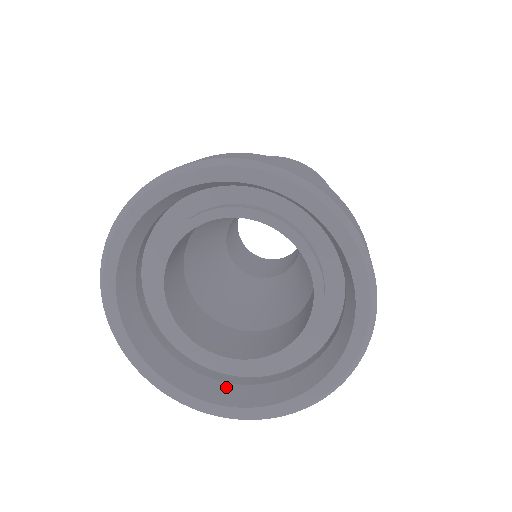
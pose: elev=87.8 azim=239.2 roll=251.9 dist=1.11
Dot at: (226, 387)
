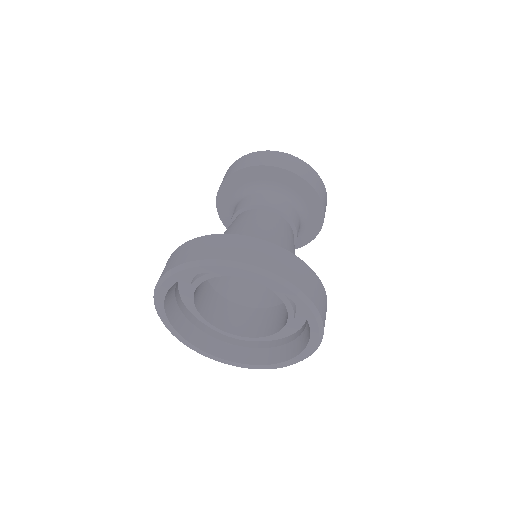
Dot at: (211, 340)
